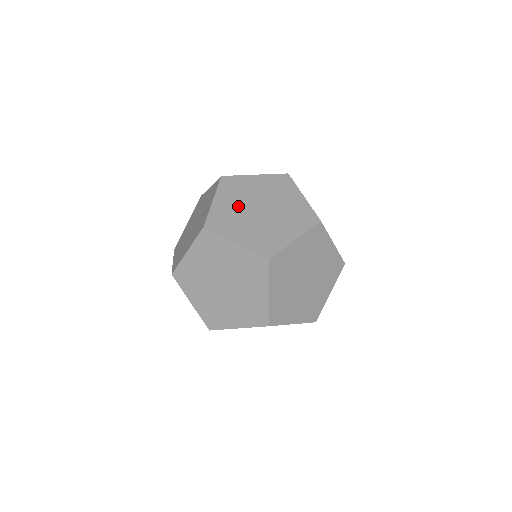
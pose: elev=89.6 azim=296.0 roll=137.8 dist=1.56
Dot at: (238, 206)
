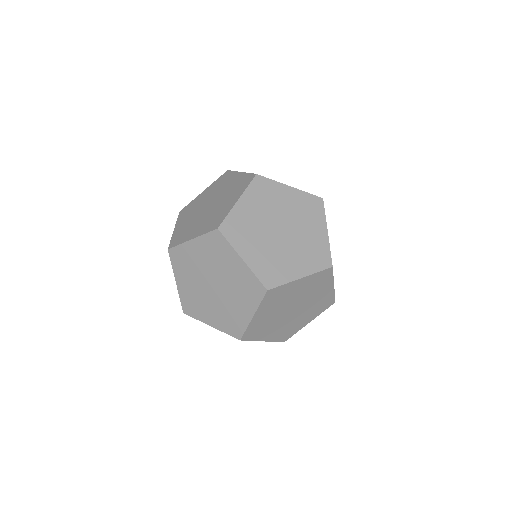
Dot at: (260, 217)
